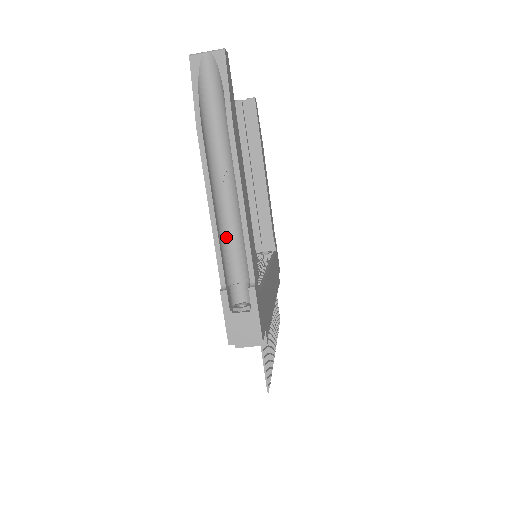
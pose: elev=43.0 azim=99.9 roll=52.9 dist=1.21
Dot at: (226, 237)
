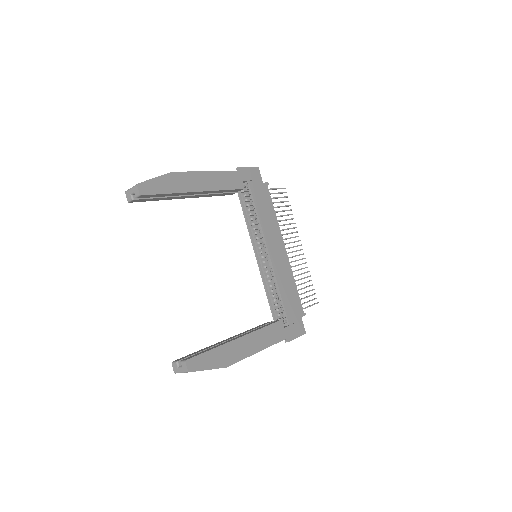
Dot at: occluded
